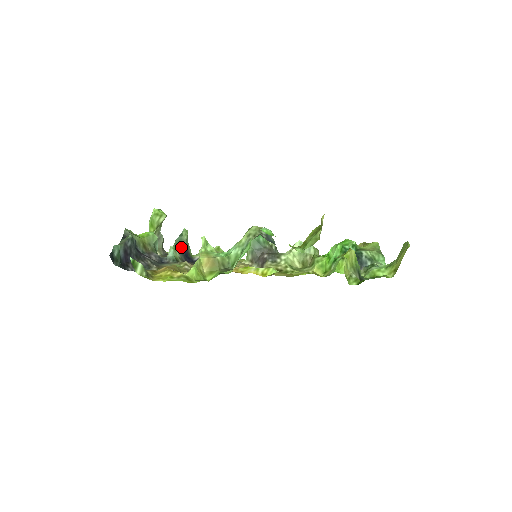
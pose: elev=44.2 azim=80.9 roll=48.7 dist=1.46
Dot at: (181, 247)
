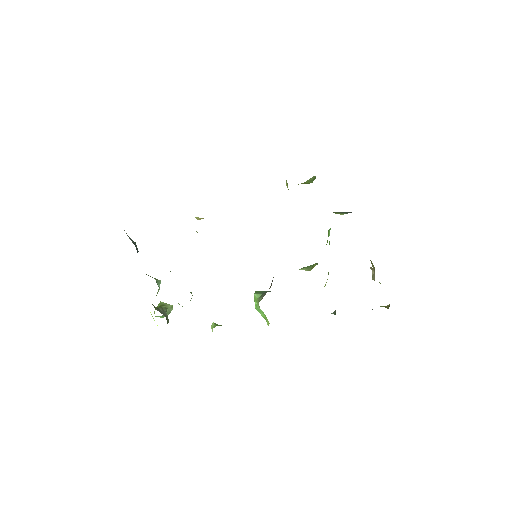
Dot at: occluded
